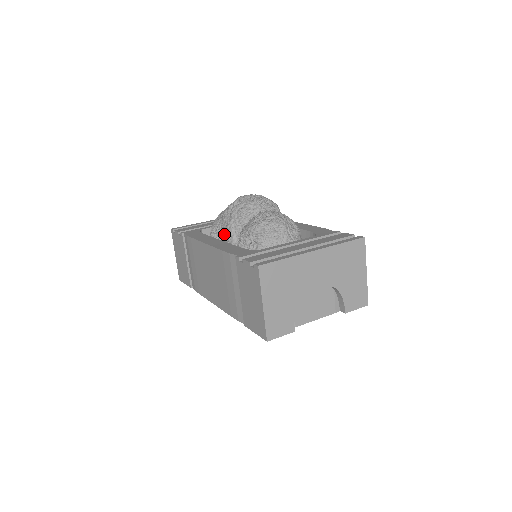
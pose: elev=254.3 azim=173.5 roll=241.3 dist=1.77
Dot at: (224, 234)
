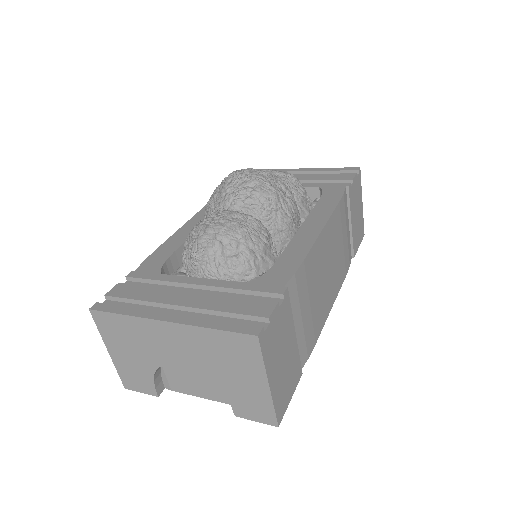
Dot at: occluded
